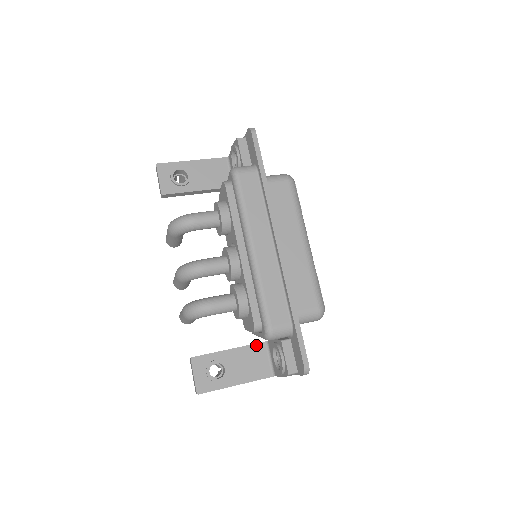
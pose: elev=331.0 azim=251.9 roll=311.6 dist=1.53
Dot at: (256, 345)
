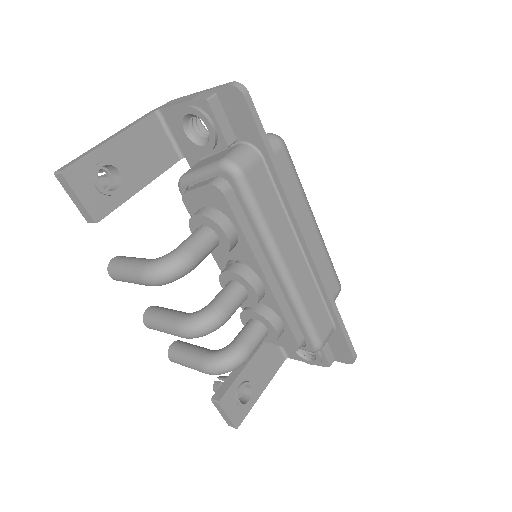
Dot at: (266, 342)
